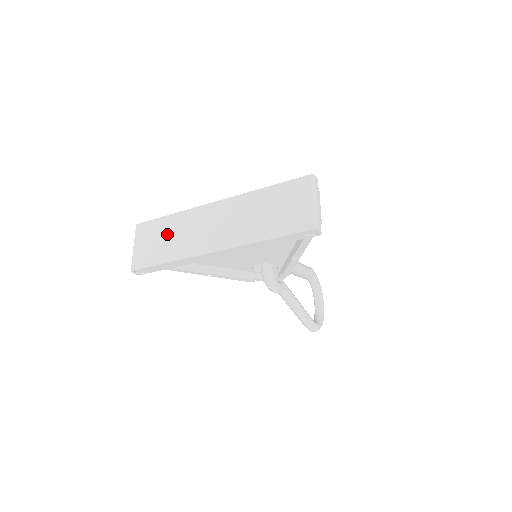
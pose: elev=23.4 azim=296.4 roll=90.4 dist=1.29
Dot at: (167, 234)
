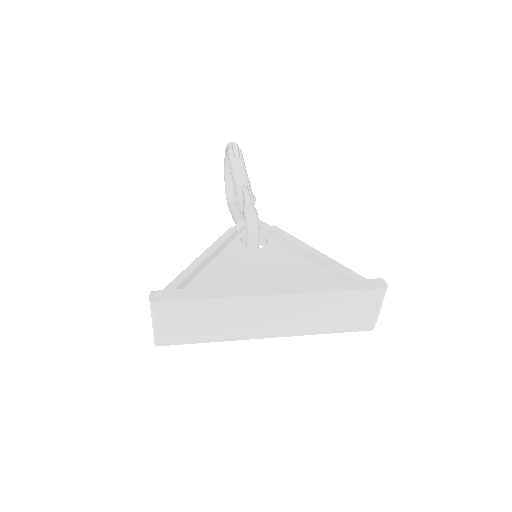
Dot at: (207, 318)
